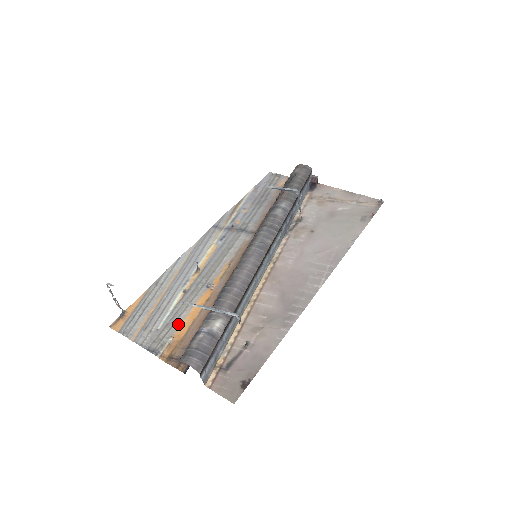
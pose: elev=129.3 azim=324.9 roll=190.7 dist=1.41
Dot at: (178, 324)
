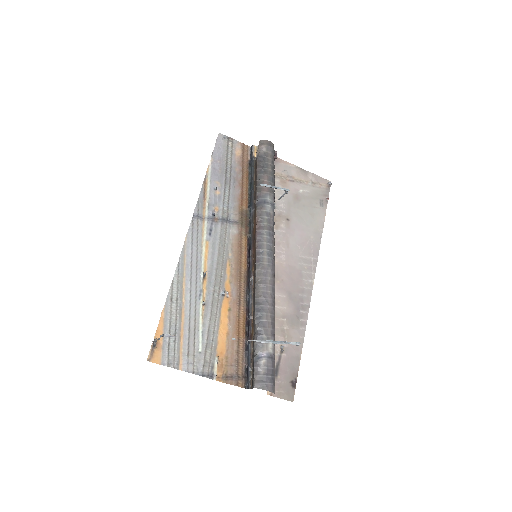
Dot at: (216, 342)
